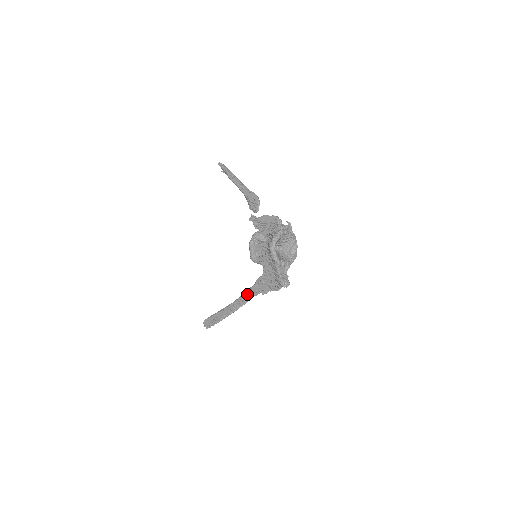
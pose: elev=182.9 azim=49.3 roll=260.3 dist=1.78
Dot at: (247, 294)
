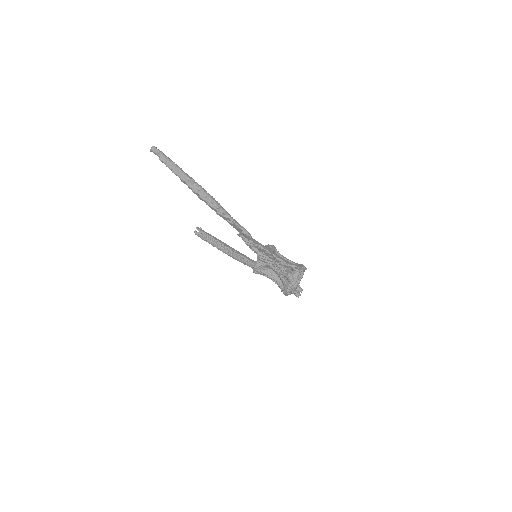
Dot at: occluded
